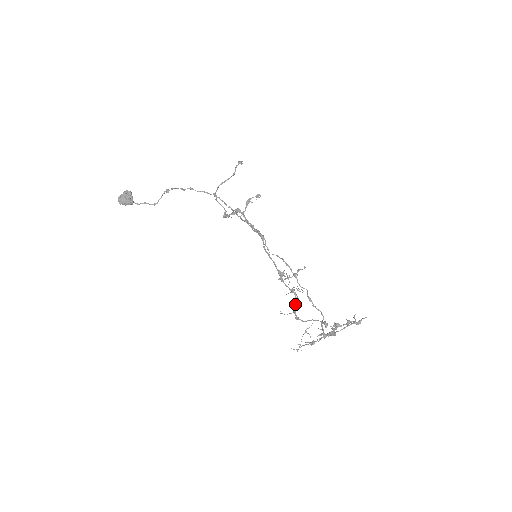
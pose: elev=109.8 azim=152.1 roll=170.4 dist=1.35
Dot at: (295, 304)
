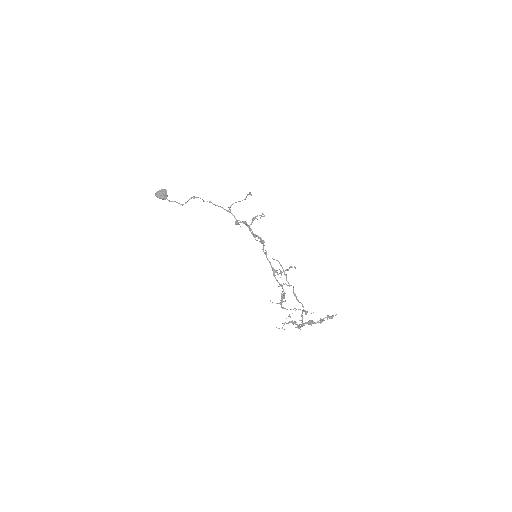
Dot at: (282, 297)
